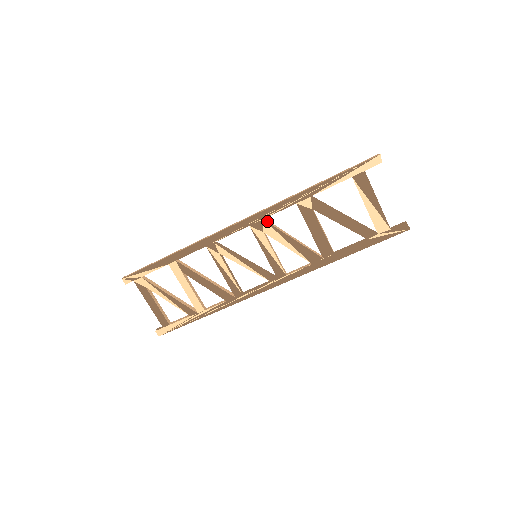
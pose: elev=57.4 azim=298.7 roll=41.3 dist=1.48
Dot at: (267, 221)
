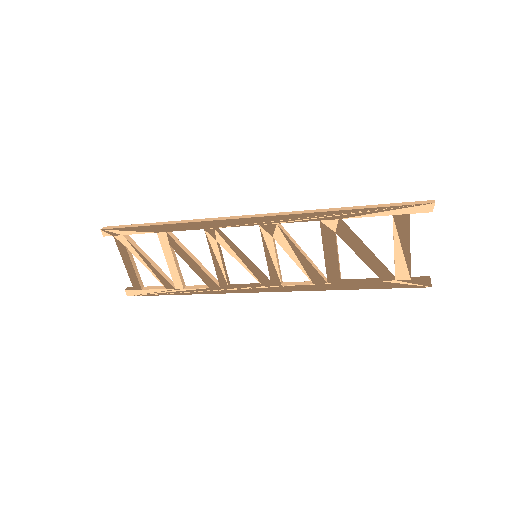
Dot at: (281, 226)
